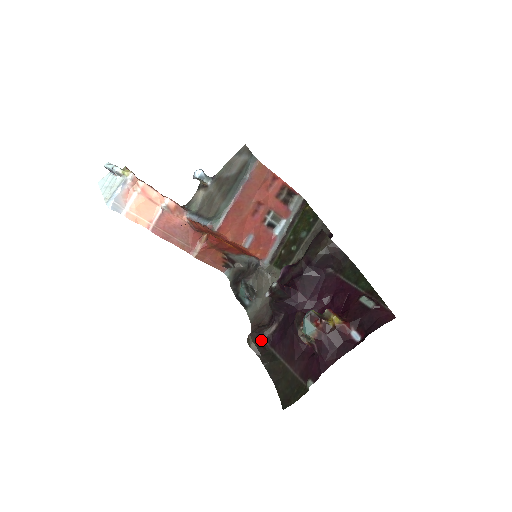
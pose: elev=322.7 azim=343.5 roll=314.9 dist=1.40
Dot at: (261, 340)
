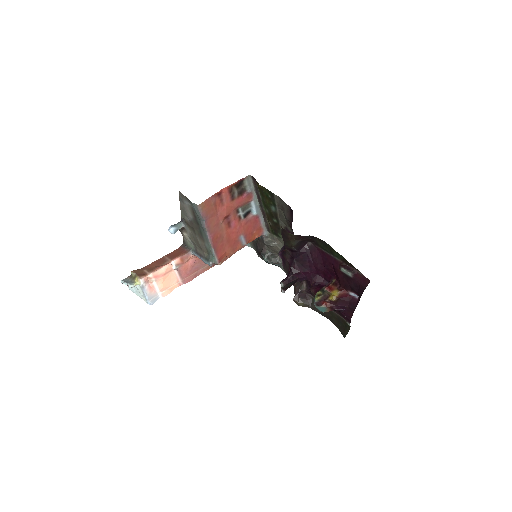
Dot at: (303, 295)
